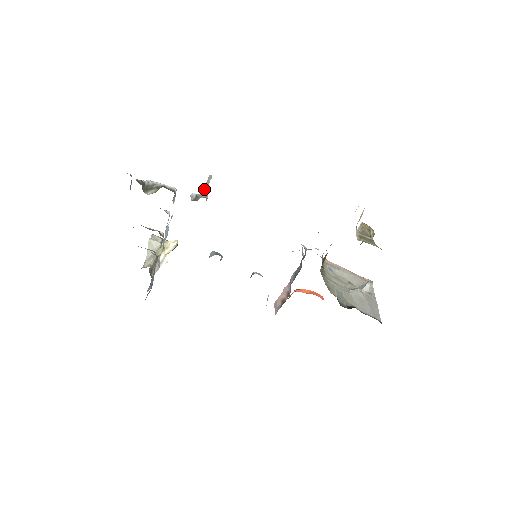
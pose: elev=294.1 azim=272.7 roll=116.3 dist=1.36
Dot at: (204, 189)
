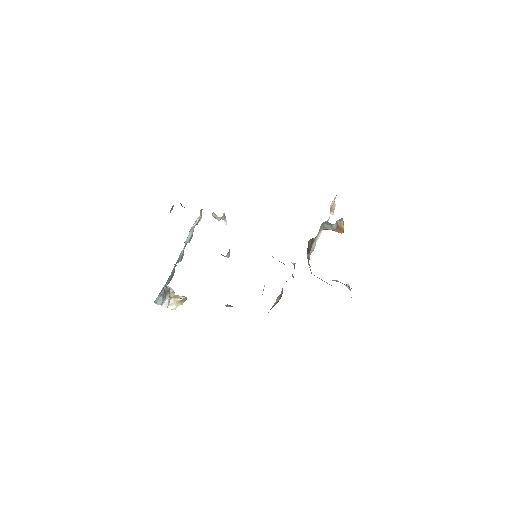
Dot at: occluded
